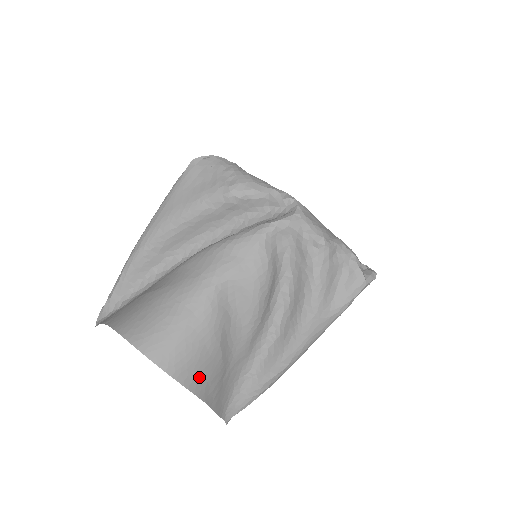
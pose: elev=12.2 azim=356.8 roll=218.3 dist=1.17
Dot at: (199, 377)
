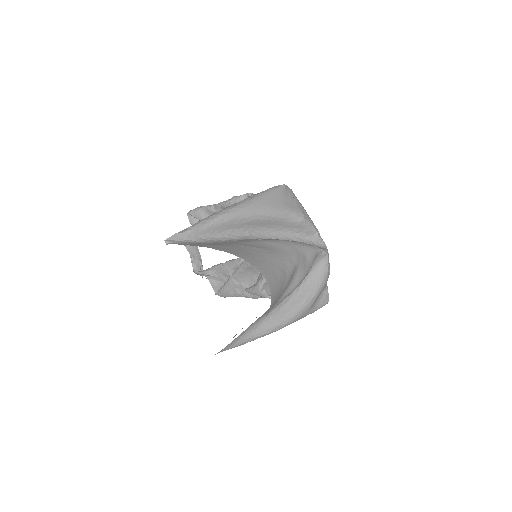
Dot at: occluded
